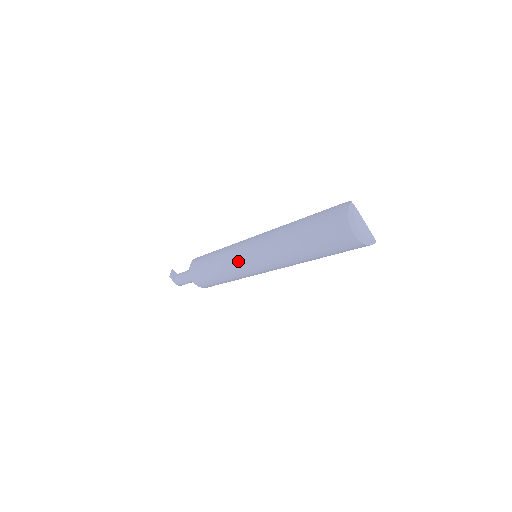
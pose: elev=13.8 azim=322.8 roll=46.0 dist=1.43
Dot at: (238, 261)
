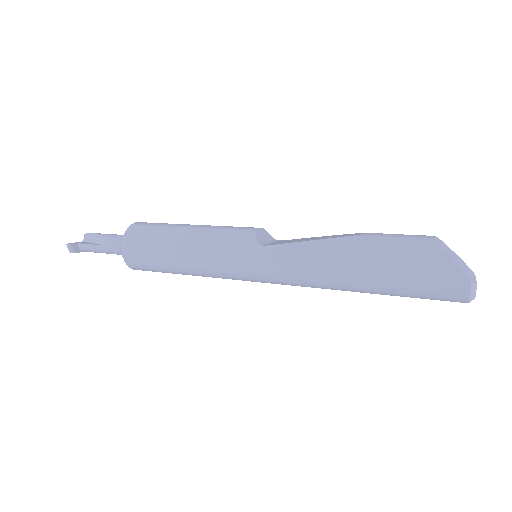
Dot at: occluded
